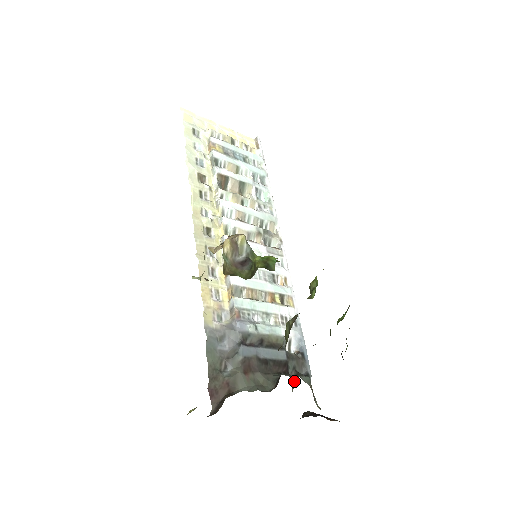
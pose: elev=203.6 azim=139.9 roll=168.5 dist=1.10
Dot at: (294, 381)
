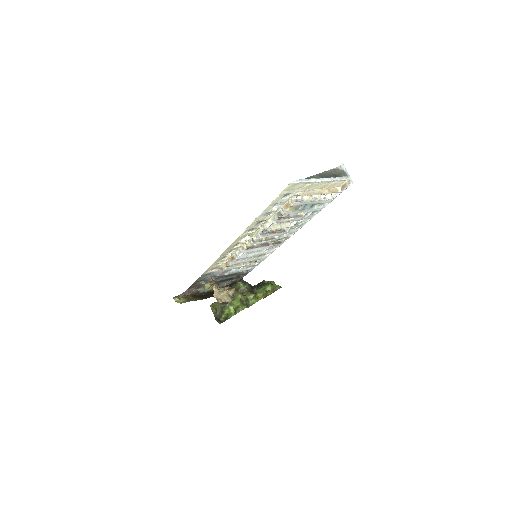
Dot at: occluded
